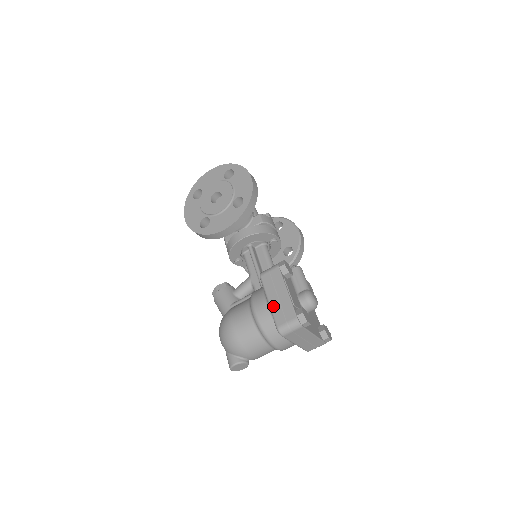
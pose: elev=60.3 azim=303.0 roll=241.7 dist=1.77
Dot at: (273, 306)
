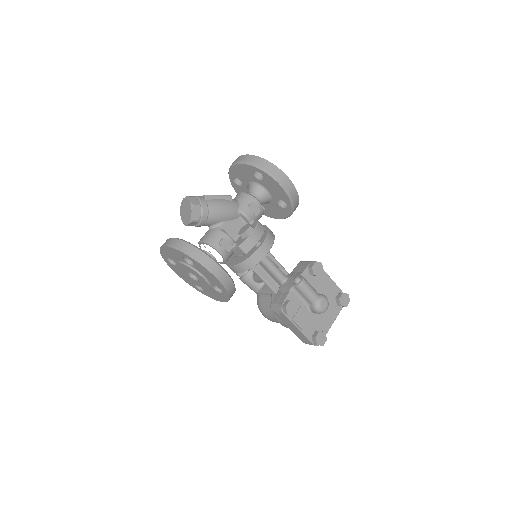
Dot at: (293, 332)
